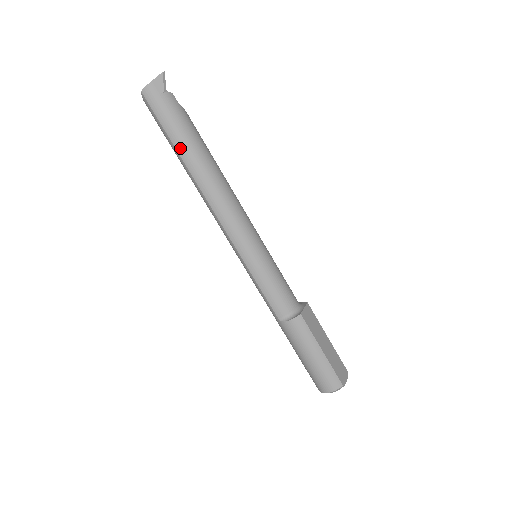
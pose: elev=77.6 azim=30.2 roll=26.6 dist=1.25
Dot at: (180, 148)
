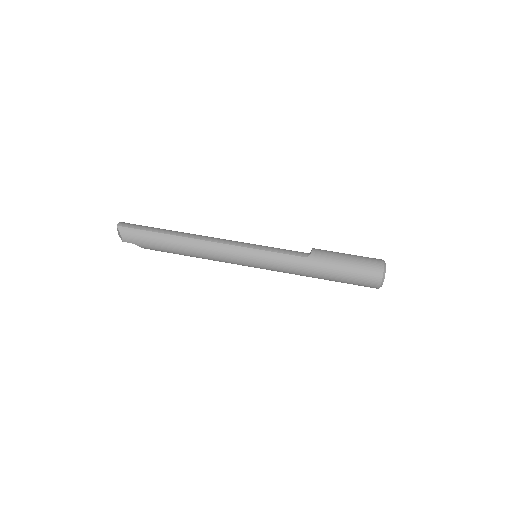
Dot at: (161, 231)
